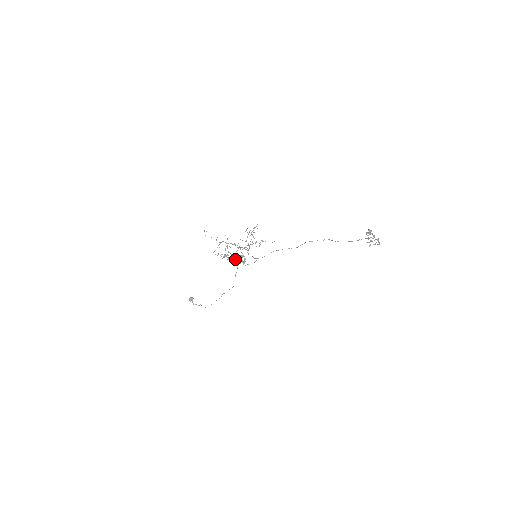
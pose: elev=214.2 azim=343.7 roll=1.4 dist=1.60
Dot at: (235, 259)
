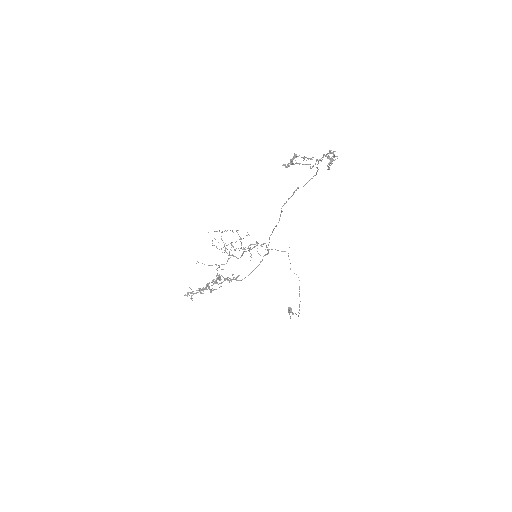
Dot at: (209, 288)
